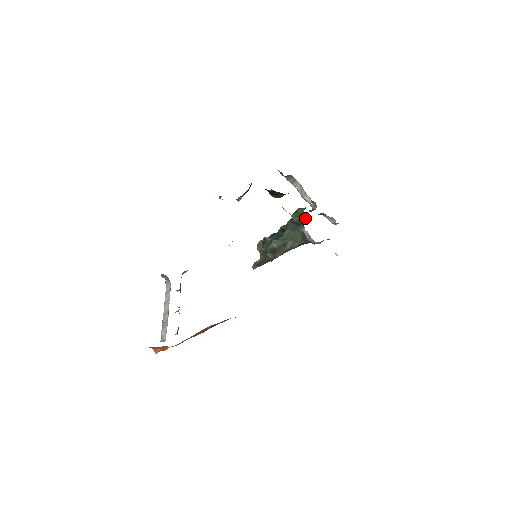
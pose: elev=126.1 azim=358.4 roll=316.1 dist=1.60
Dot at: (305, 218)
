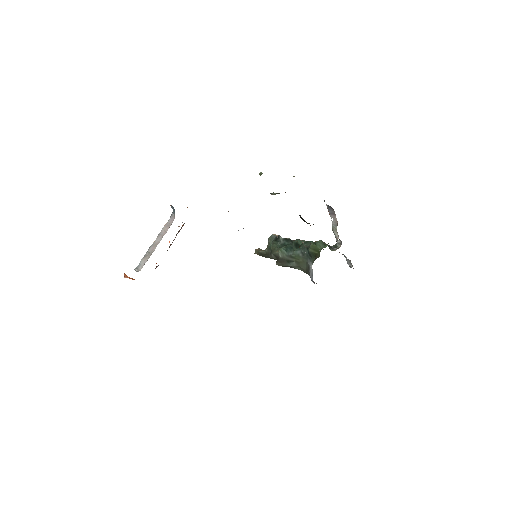
Dot at: (318, 257)
